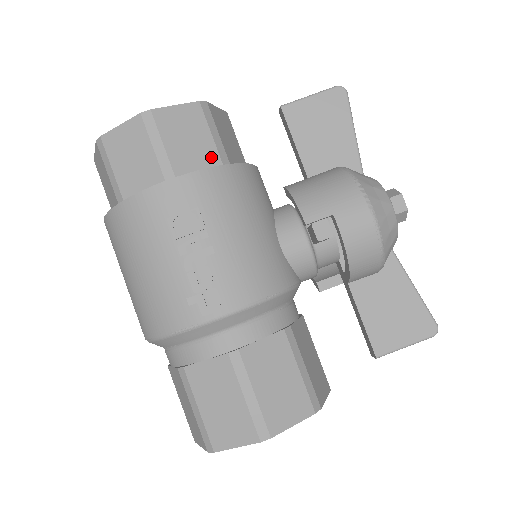
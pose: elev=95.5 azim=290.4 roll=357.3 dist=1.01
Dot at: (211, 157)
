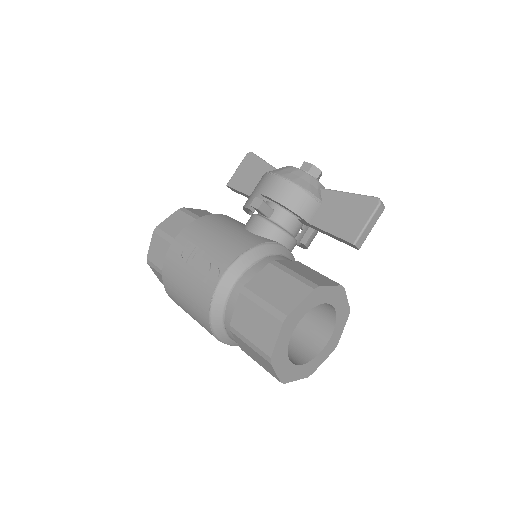
Dot at: occluded
